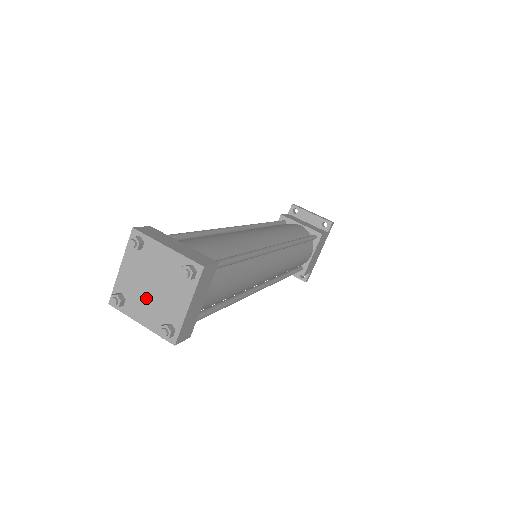
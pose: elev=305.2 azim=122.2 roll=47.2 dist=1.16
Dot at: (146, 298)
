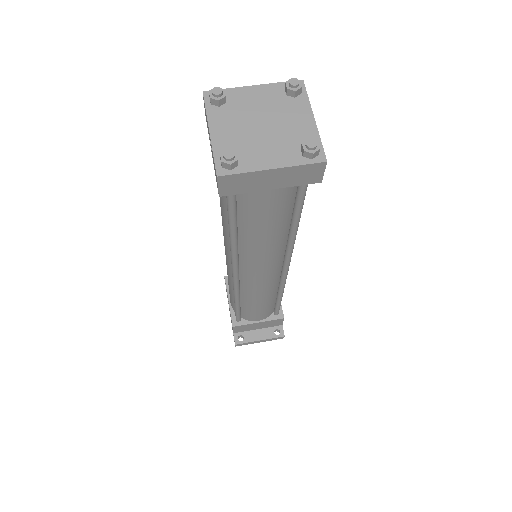
Dot at: (261, 140)
